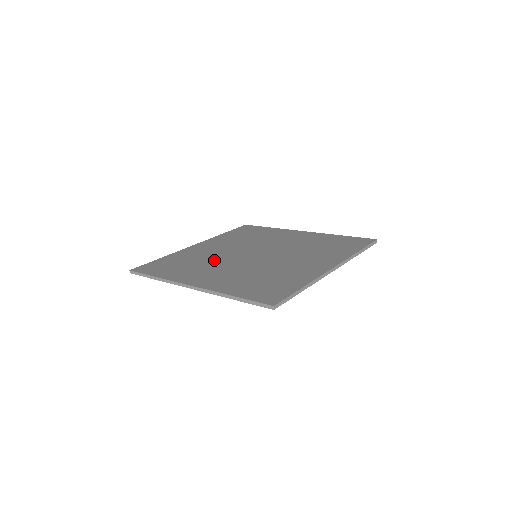
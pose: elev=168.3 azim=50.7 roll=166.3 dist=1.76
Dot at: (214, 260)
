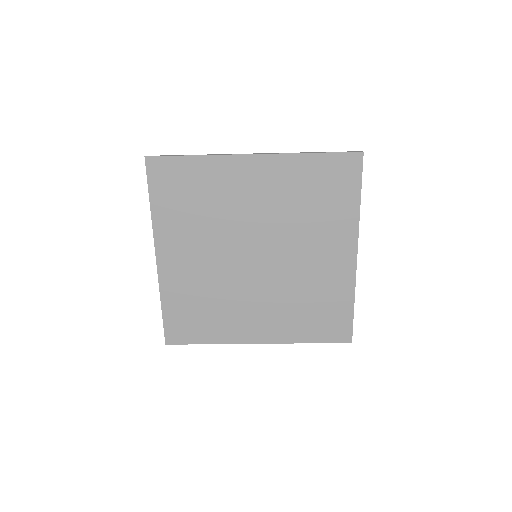
Dot at: (223, 222)
